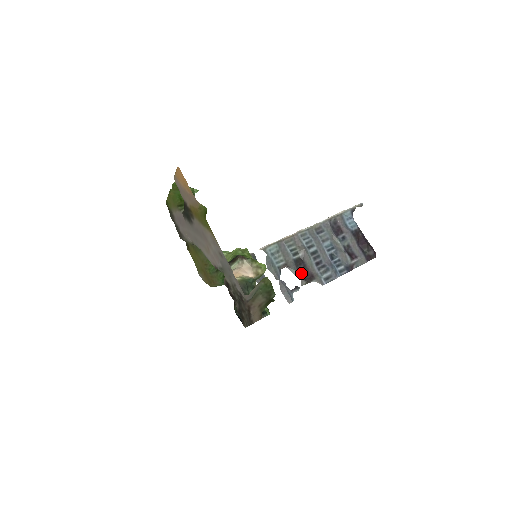
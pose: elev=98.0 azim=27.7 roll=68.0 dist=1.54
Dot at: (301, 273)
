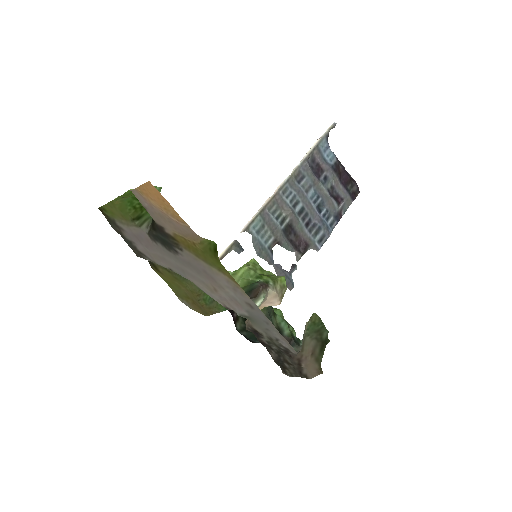
Dot at: (293, 245)
